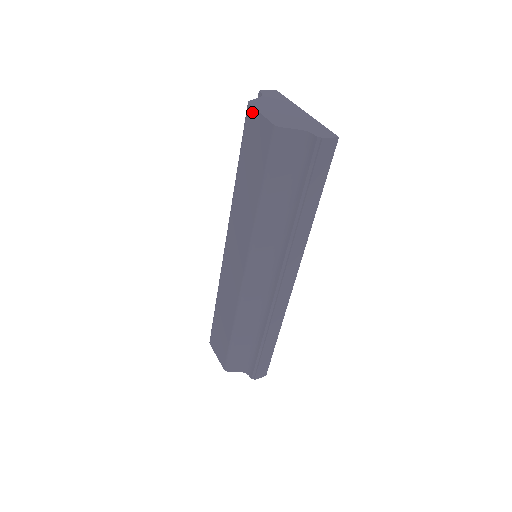
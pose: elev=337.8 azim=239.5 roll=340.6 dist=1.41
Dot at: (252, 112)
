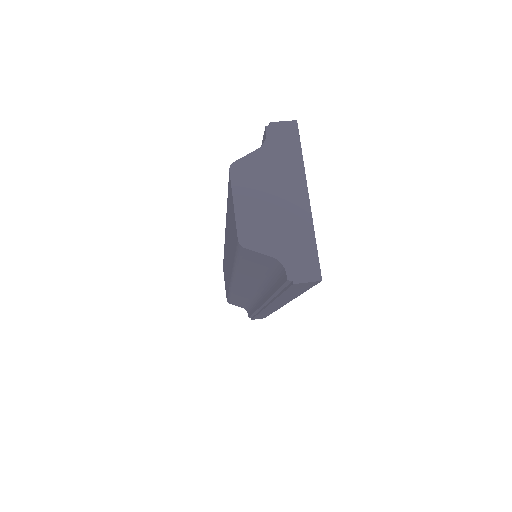
Dot at: (230, 186)
